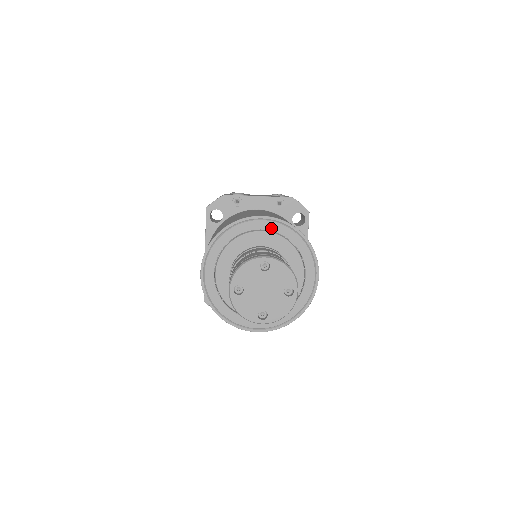
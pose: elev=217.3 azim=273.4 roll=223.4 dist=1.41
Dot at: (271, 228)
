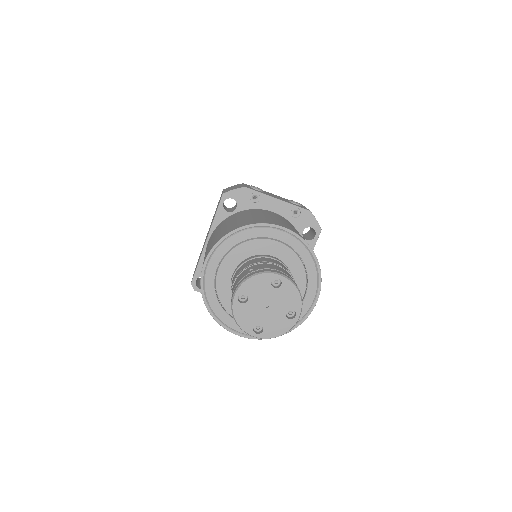
Dot at: (287, 241)
